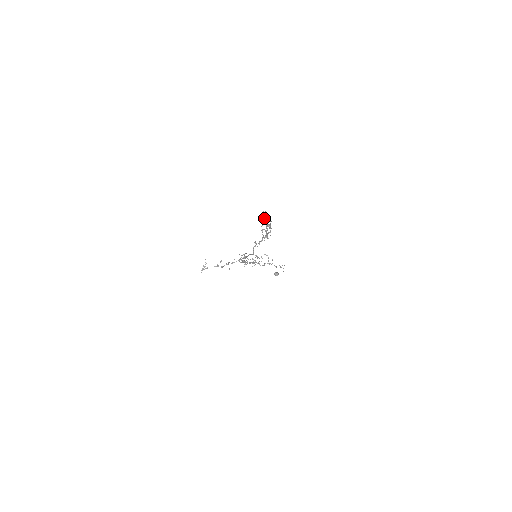
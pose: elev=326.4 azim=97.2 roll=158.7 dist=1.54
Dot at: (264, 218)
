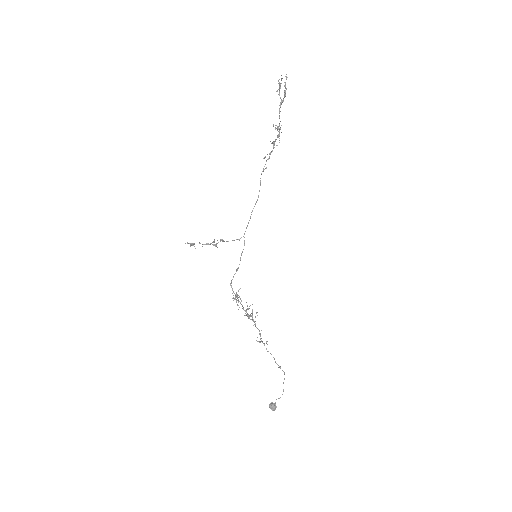
Dot at: (279, 87)
